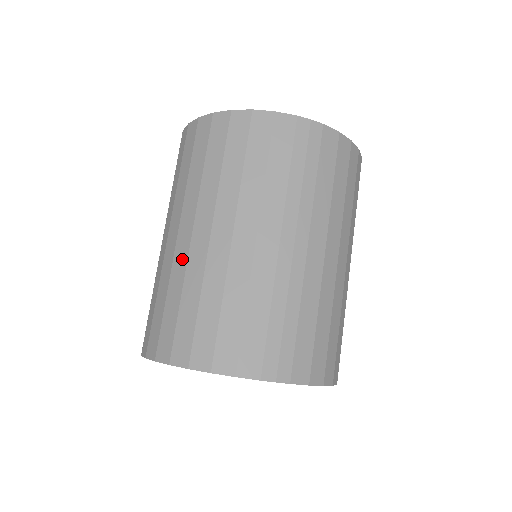
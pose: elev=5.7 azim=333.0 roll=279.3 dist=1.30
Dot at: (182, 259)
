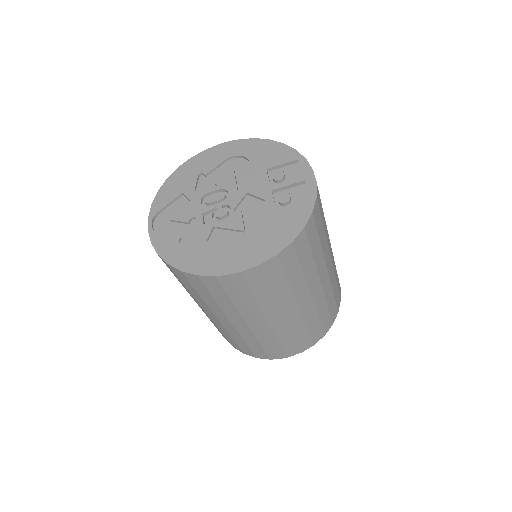
Dot at: occluded
